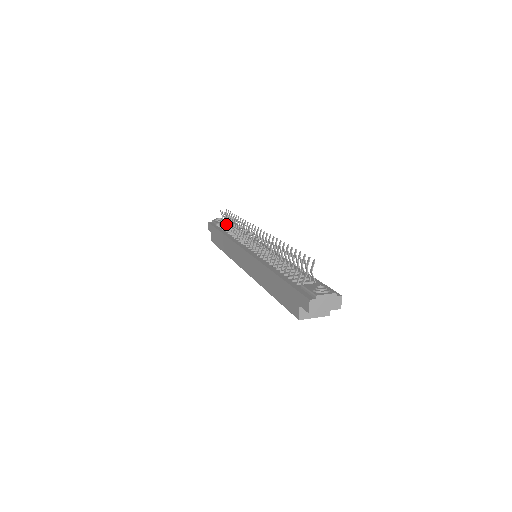
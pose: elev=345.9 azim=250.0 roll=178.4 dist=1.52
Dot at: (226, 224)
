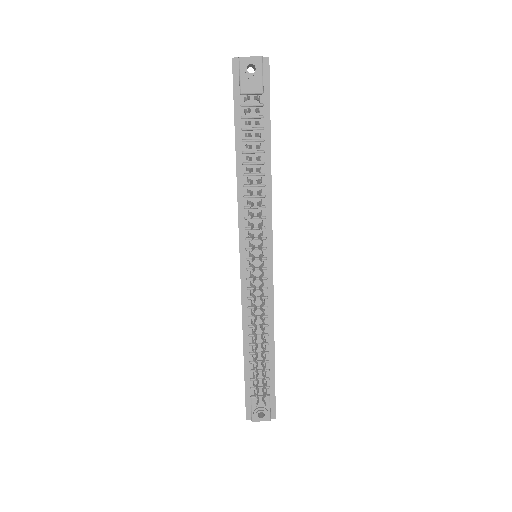
Dot at: occluded
